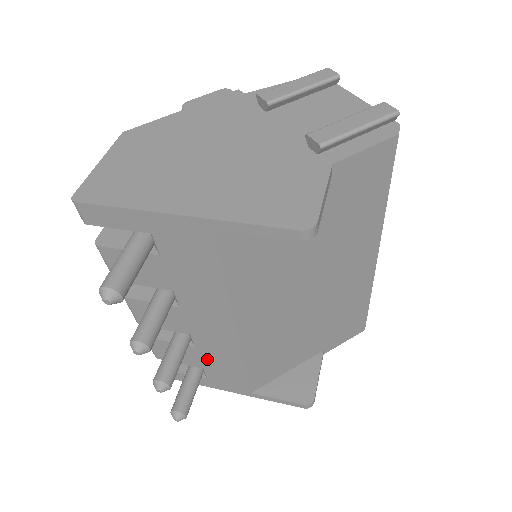
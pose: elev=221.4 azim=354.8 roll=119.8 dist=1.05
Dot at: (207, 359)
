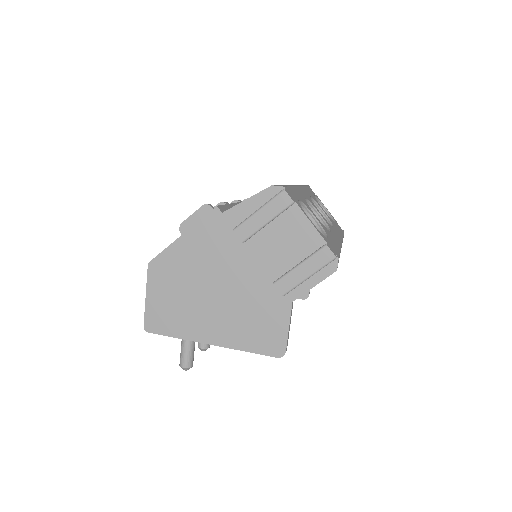
Dot at: occluded
